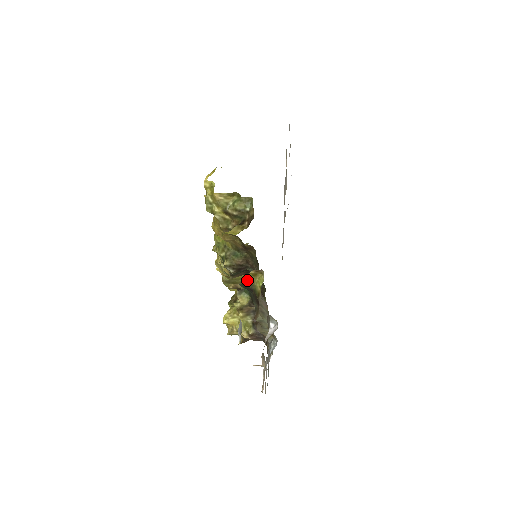
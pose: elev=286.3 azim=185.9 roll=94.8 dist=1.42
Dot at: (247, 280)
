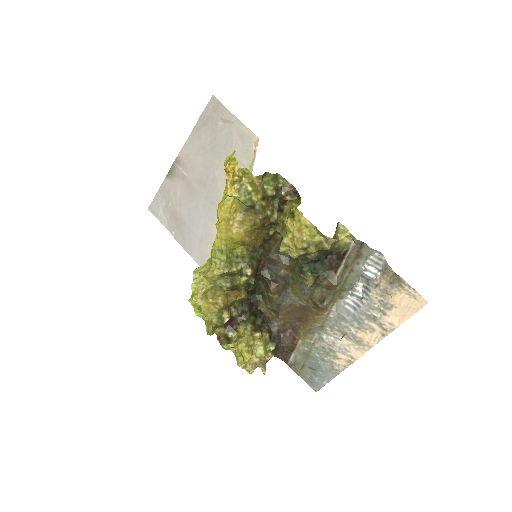
Dot at: occluded
